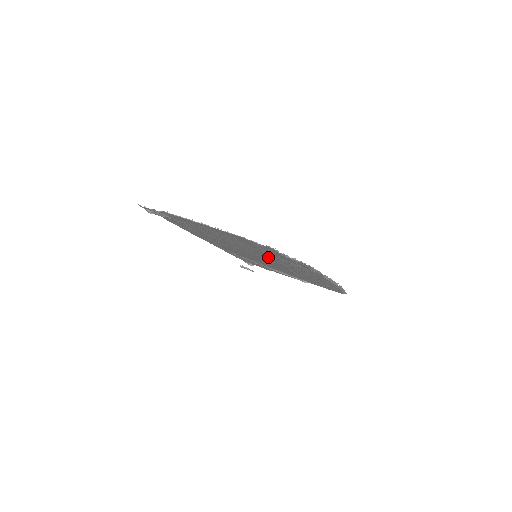
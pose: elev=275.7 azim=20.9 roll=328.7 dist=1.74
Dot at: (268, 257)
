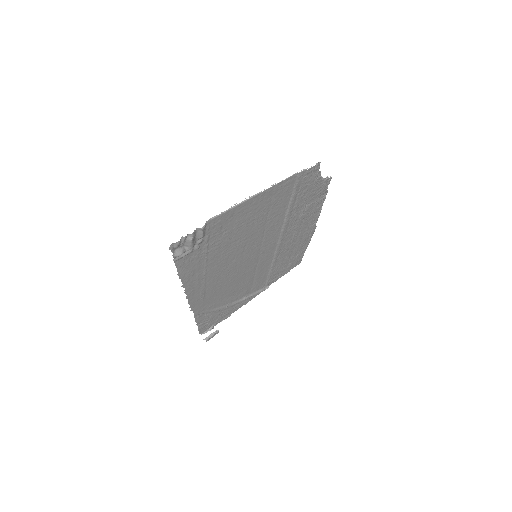
Dot at: (277, 232)
